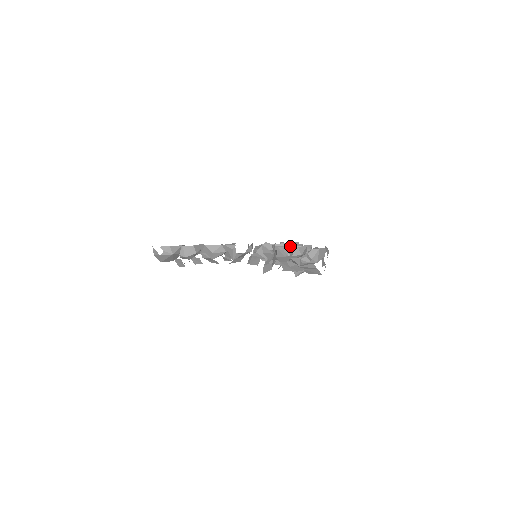
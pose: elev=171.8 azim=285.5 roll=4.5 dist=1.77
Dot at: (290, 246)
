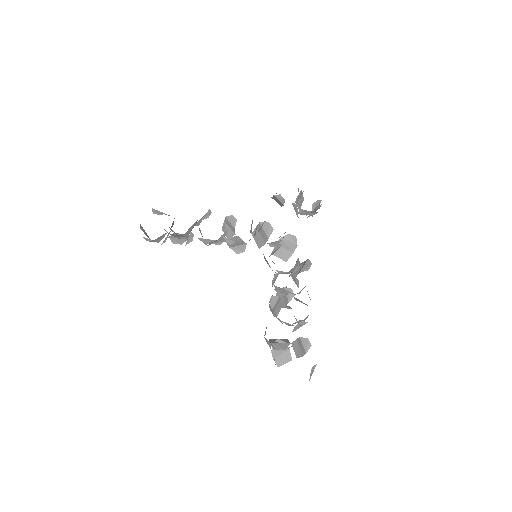
Dot at: (283, 322)
